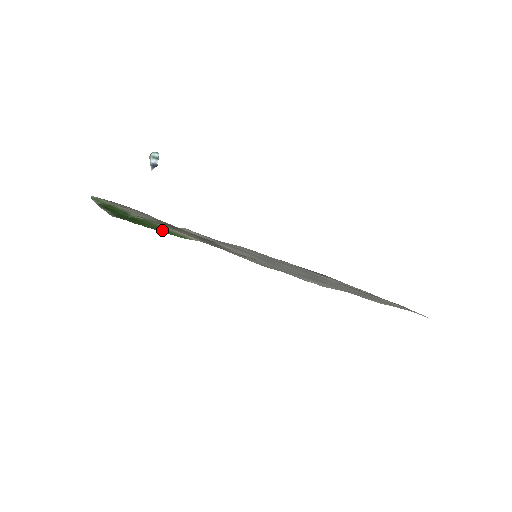
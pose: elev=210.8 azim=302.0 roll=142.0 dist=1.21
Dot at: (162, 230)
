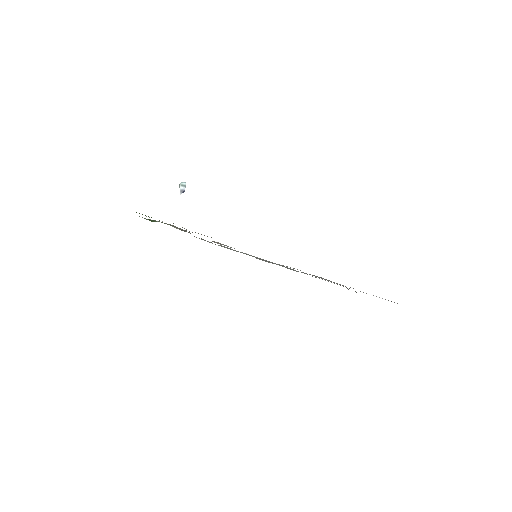
Dot at: (151, 217)
